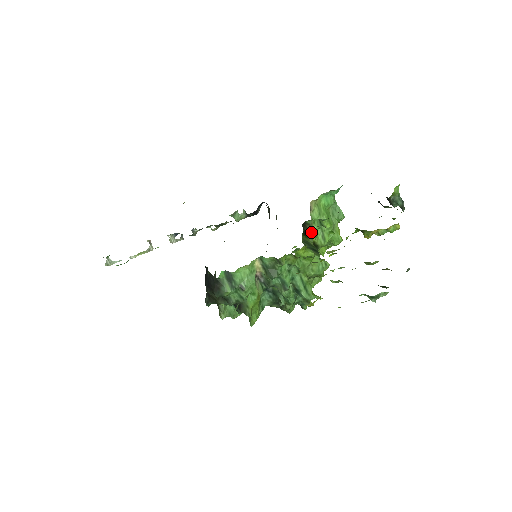
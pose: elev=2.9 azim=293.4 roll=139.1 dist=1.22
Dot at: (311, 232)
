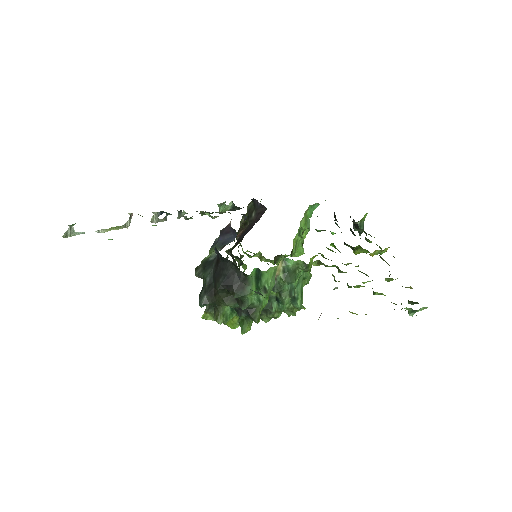
Dot at: occluded
